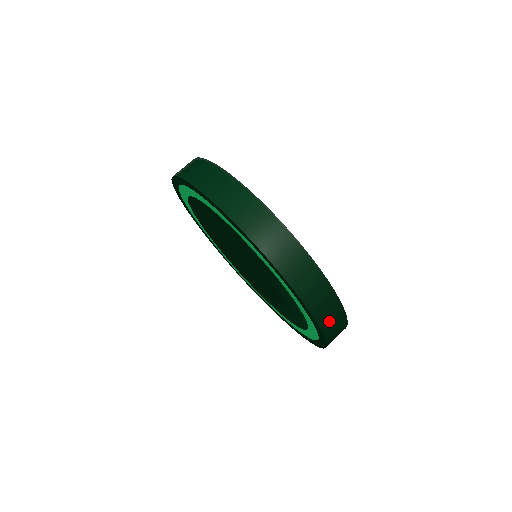
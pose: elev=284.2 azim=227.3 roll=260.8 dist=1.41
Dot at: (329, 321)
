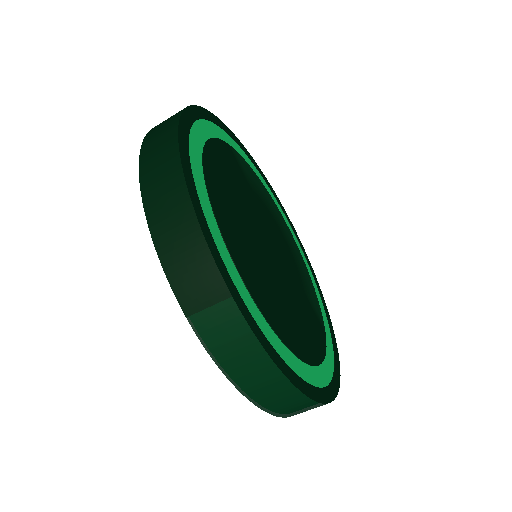
Dot at: occluded
